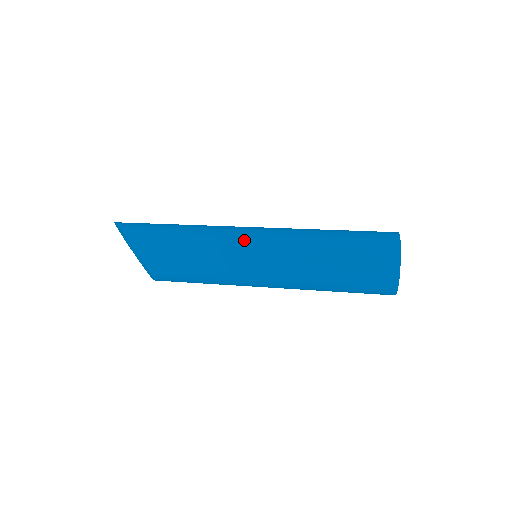
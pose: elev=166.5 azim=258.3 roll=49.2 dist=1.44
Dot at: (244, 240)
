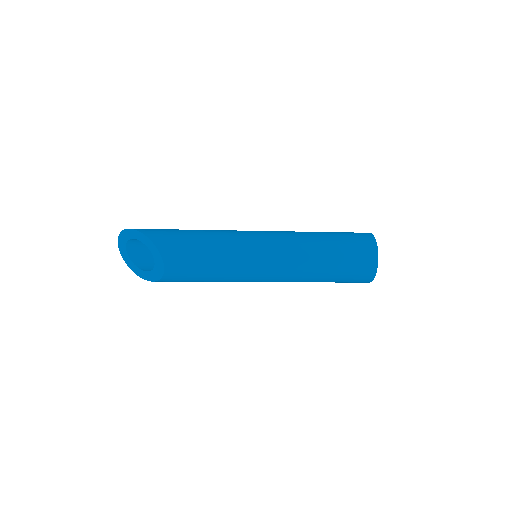
Dot at: (252, 234)
